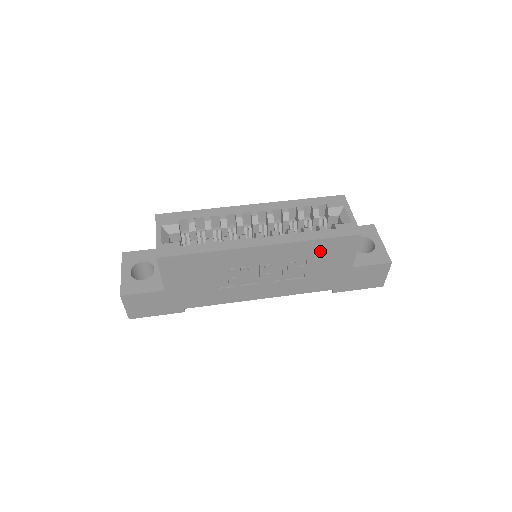
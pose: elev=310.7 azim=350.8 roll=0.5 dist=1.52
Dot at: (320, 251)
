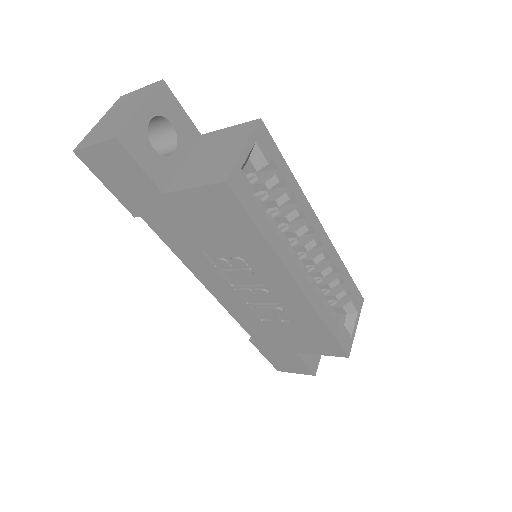
Dot at: (311, 331)
